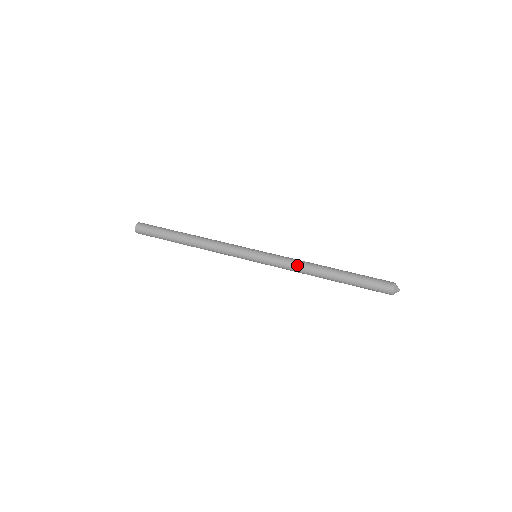
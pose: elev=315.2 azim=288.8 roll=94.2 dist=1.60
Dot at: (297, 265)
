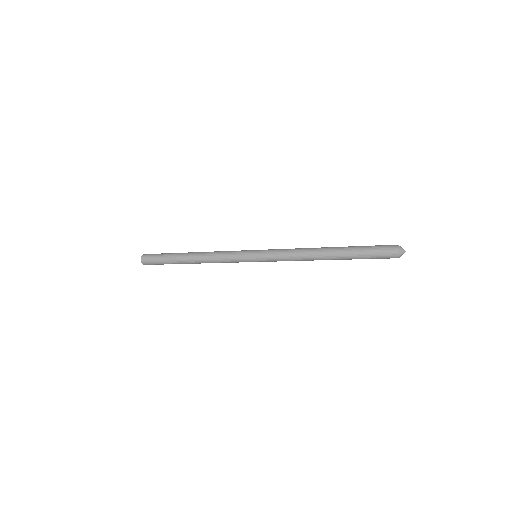
Dot at: (296, 250)
